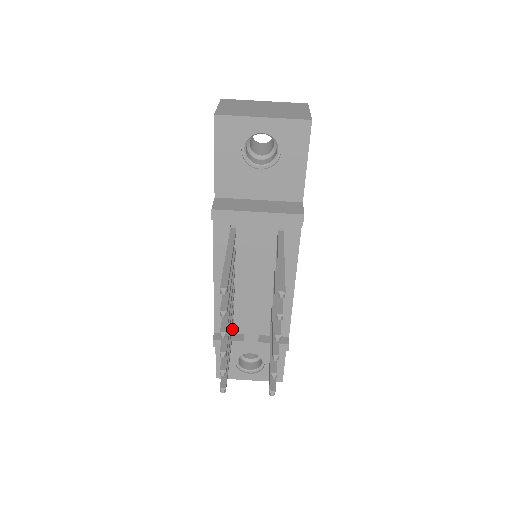
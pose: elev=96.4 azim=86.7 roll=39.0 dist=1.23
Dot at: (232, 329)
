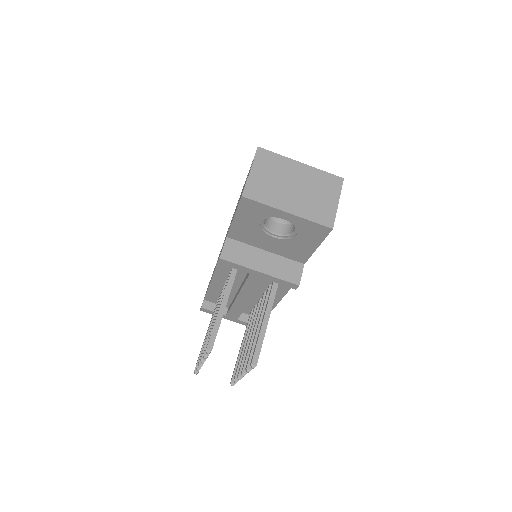
Dot at: occluded
